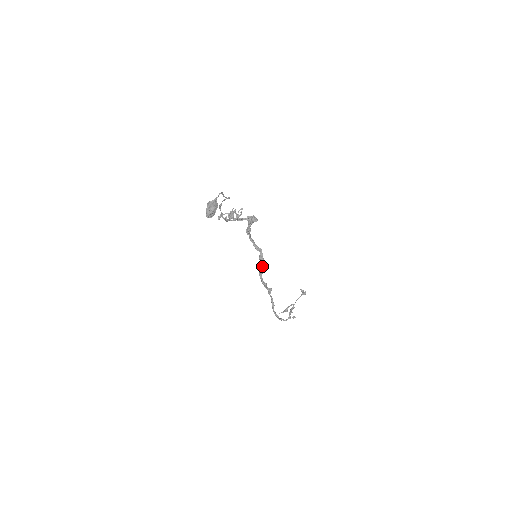
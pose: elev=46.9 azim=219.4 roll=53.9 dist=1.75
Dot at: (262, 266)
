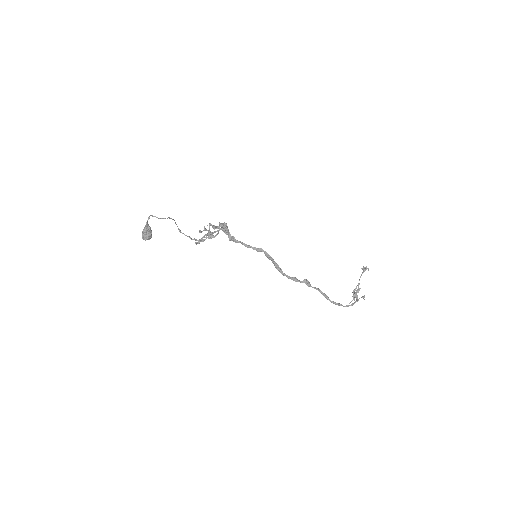
Dot at: (274, 263)
